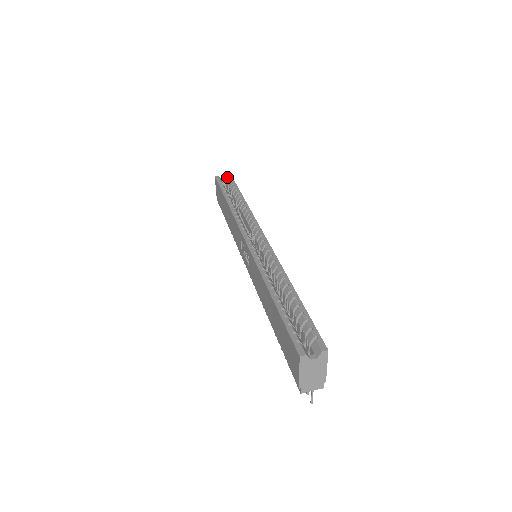
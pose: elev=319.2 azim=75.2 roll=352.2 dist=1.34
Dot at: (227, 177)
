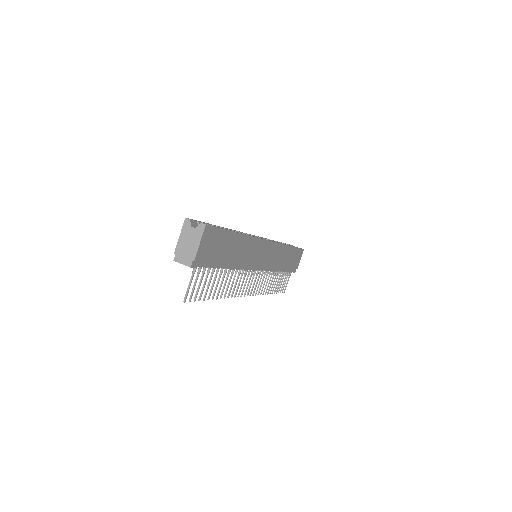
Dot at: occluded
